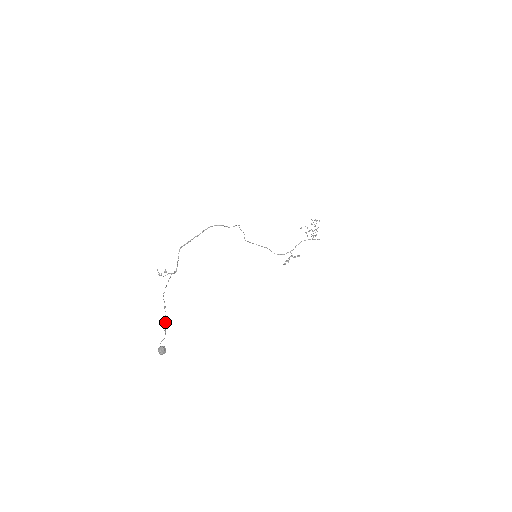
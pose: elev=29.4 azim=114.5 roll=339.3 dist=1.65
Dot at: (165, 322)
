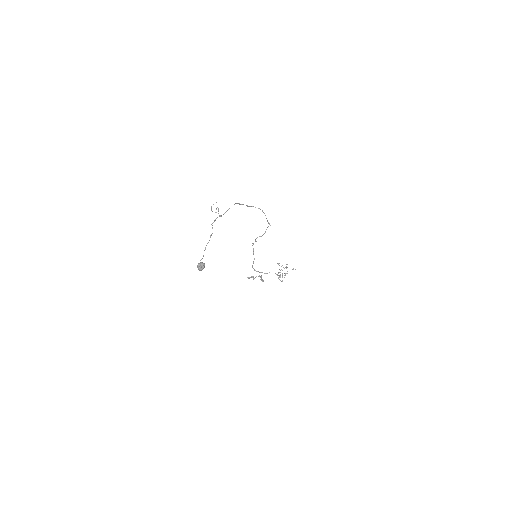
Dot at: occluded
